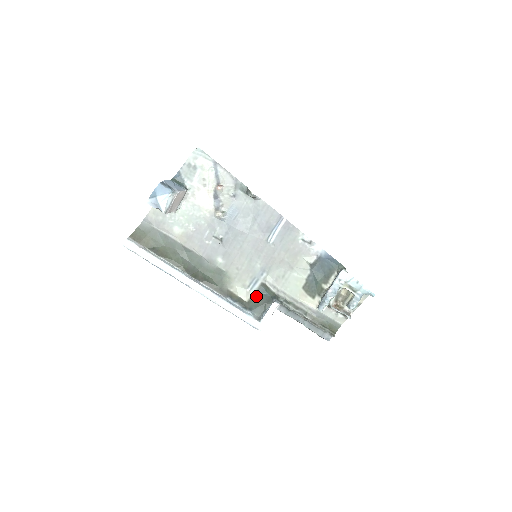
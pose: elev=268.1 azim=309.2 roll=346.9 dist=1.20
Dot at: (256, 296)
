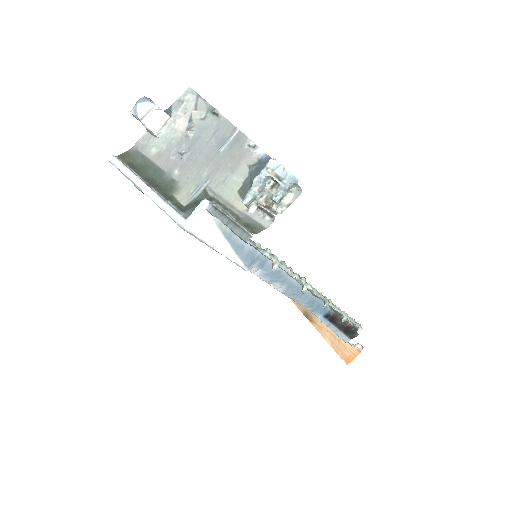
Dot at: (194, 201)
